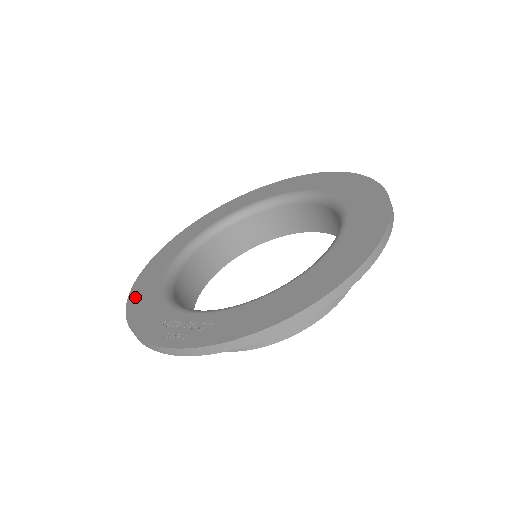
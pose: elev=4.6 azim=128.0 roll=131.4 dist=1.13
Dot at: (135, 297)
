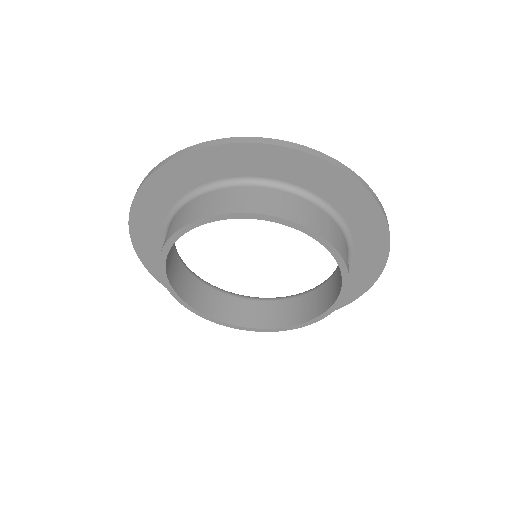
Dot at: occluded
